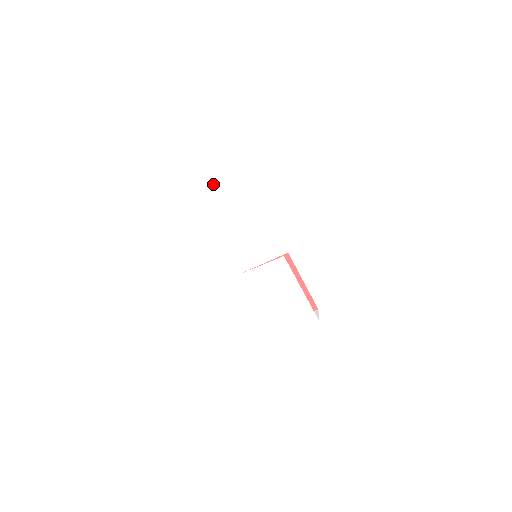
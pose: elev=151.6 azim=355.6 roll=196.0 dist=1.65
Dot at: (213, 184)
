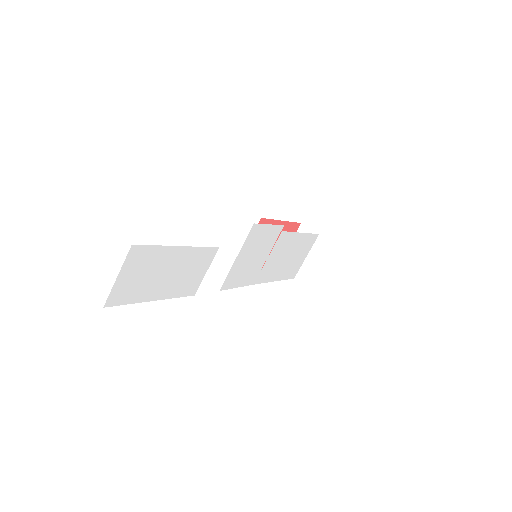
Dot at: (199, 263)
